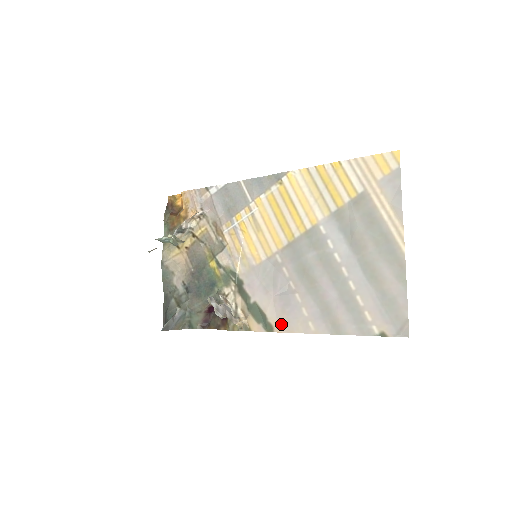
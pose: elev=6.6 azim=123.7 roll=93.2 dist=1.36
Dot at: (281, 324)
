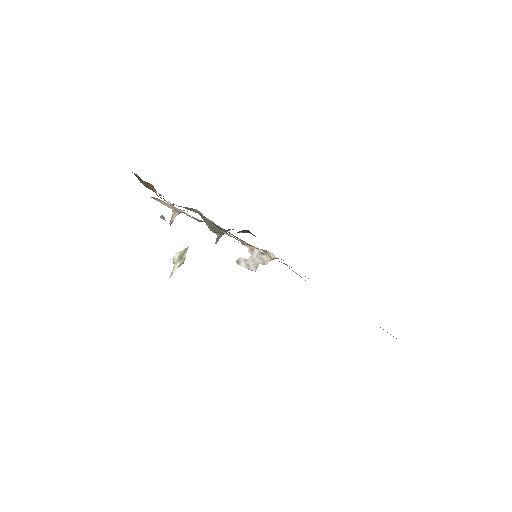
Dot at: occluded
